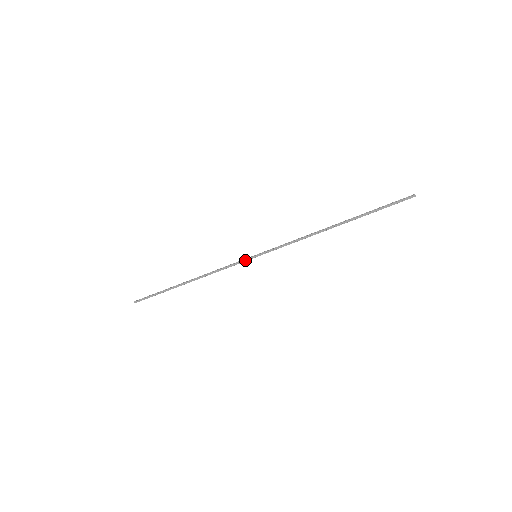
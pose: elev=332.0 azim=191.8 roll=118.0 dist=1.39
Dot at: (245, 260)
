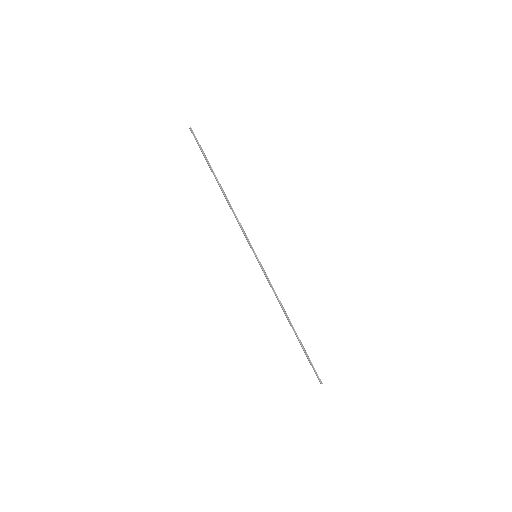
Dot at: (250, 246)
